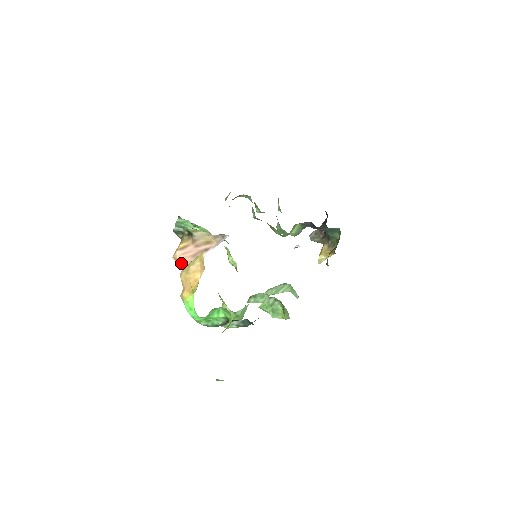
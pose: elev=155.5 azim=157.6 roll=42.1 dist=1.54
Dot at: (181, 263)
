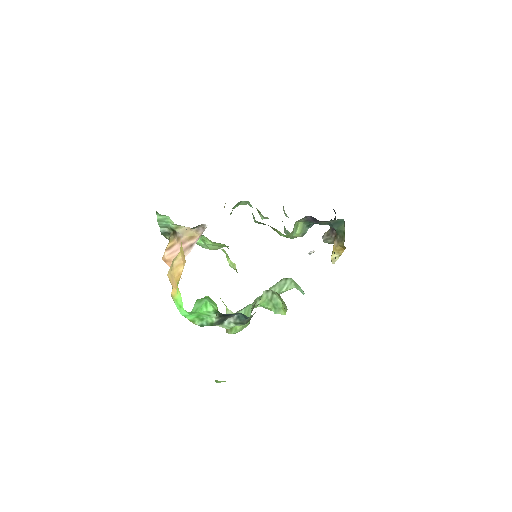
Dot at: occluded
